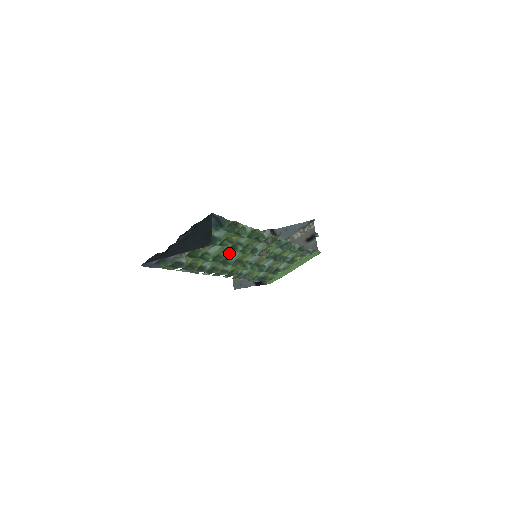
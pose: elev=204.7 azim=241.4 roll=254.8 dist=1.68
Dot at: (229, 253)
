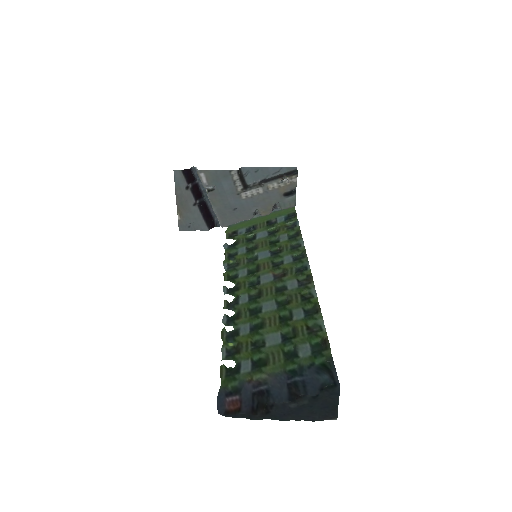
Dot at: (269, 314)
